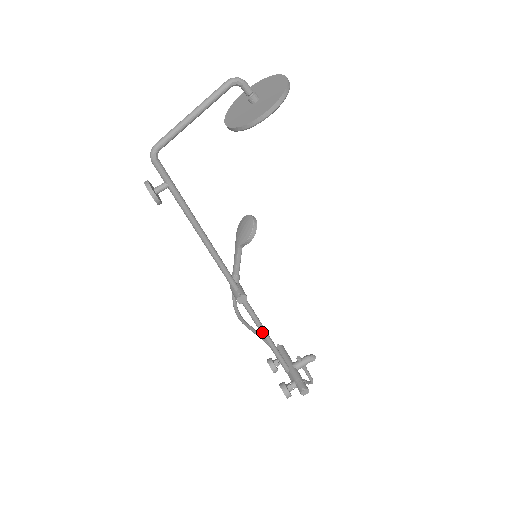
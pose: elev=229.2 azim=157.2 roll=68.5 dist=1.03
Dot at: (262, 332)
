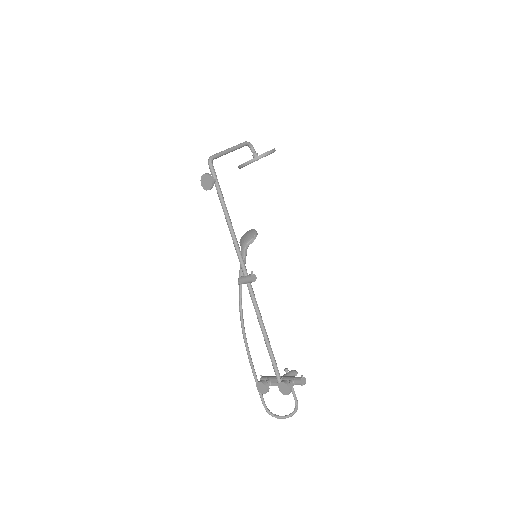
Dot at: (262, 325)
